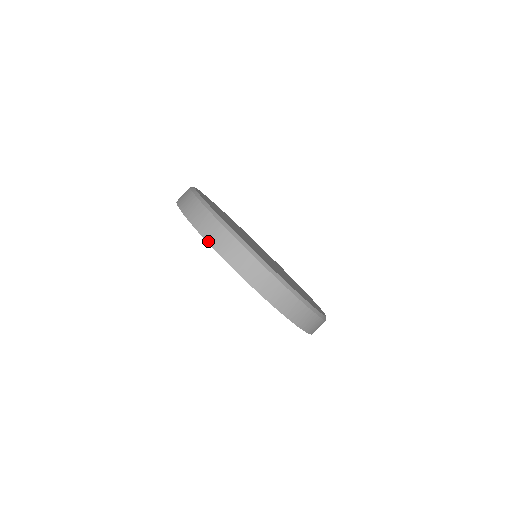
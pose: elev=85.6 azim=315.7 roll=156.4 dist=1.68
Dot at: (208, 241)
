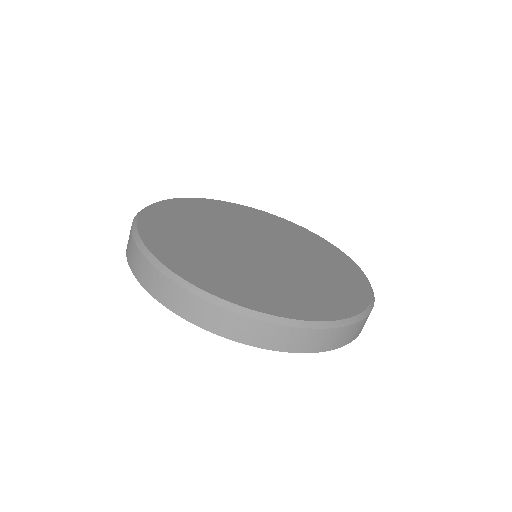
Dot at: (192, 322)
